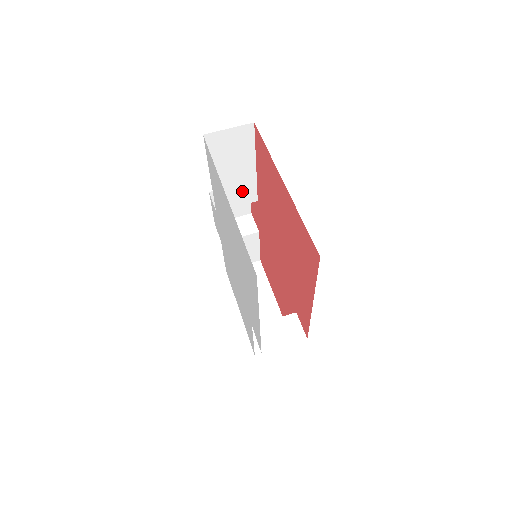
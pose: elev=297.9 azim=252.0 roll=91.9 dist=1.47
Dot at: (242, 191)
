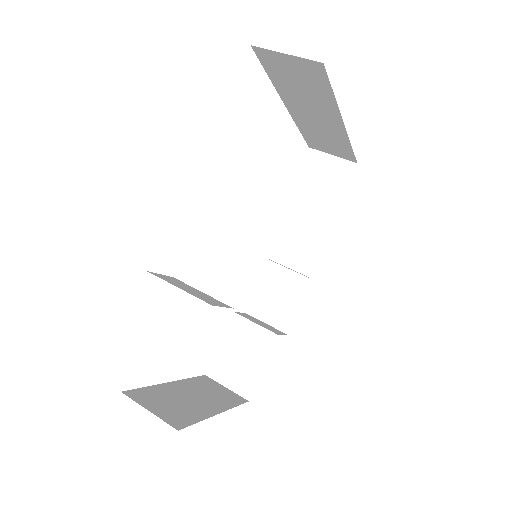
Dot at: (300, 246)
